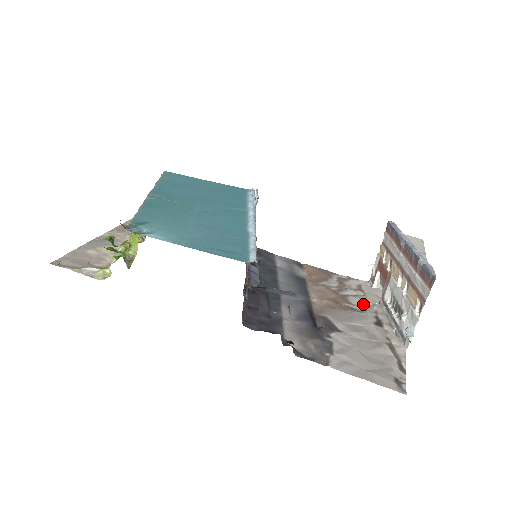
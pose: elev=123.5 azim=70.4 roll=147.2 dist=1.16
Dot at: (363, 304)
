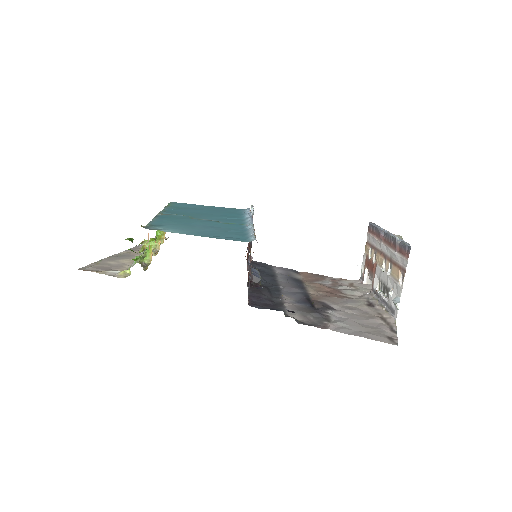
Dot at: (355, 294)
